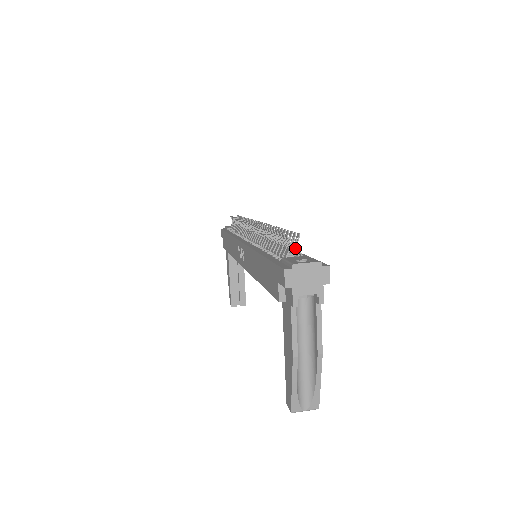
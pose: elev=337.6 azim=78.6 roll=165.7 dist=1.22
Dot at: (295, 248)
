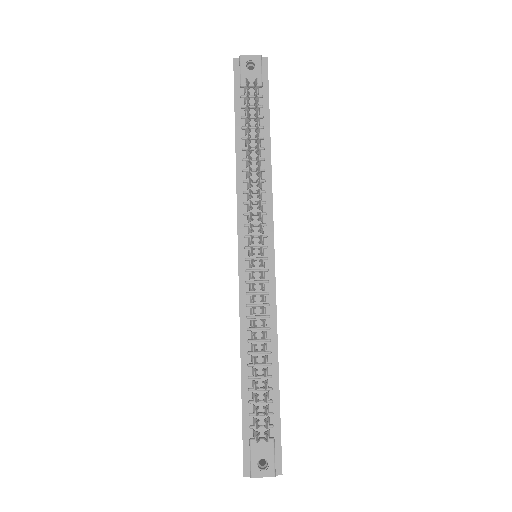
Dot at: occluded
